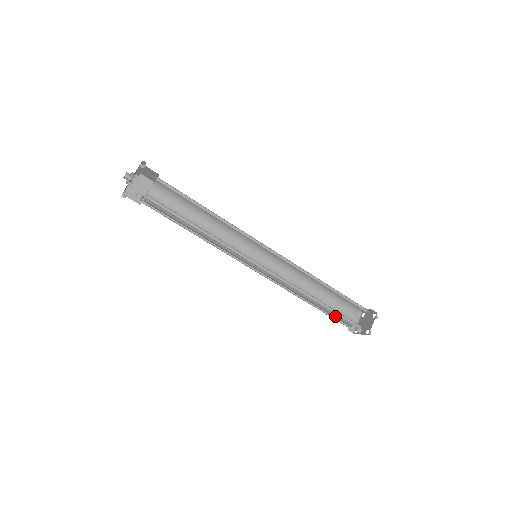
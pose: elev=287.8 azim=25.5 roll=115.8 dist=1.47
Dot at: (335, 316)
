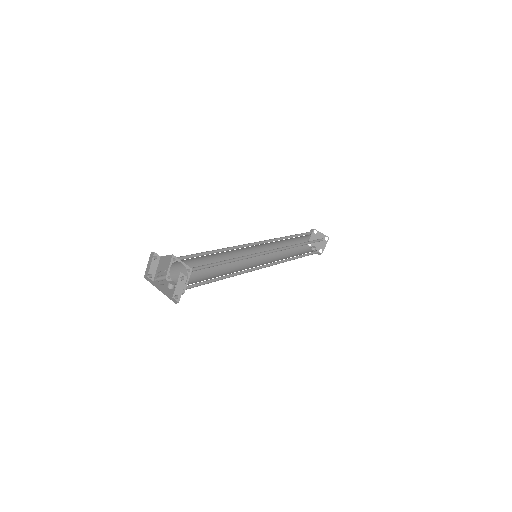
Dot at: (299, 247)
